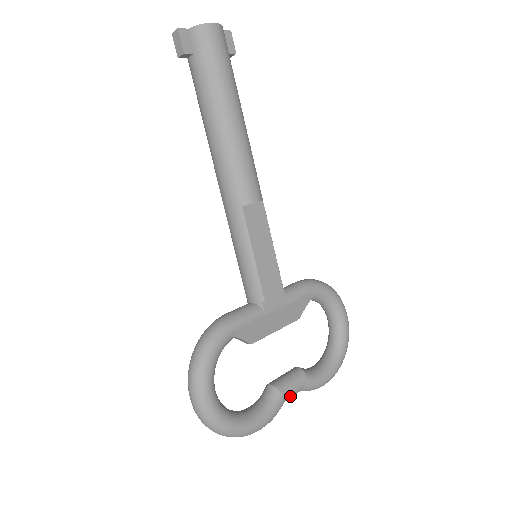
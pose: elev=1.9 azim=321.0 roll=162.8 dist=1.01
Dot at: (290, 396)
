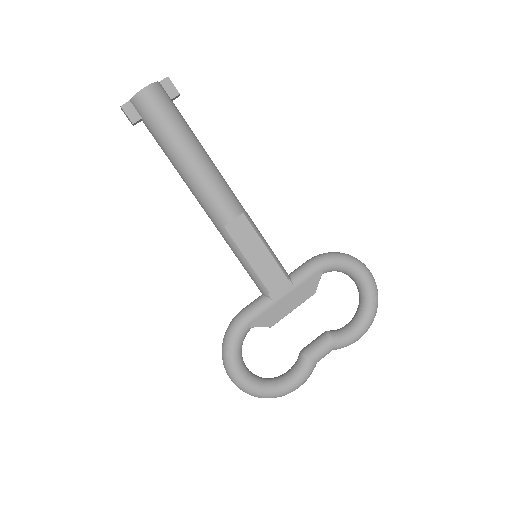
Dot at: (320, 358)
